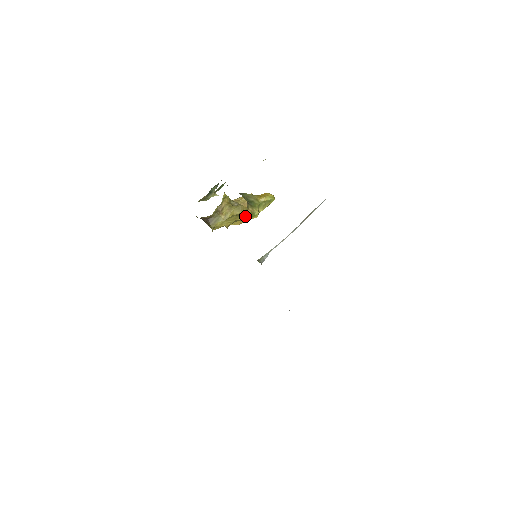
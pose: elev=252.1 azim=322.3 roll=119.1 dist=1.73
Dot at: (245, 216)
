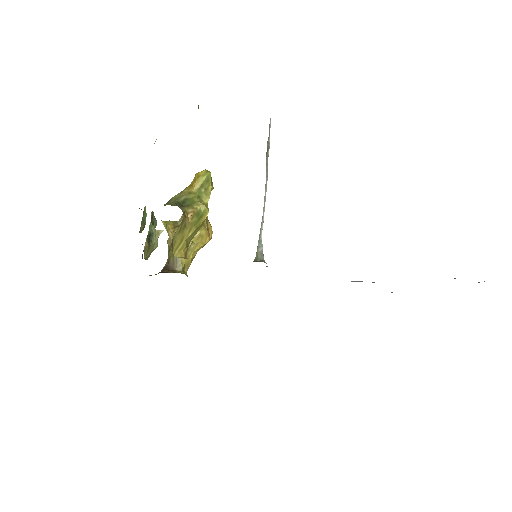
Dot at: (192, 224)
